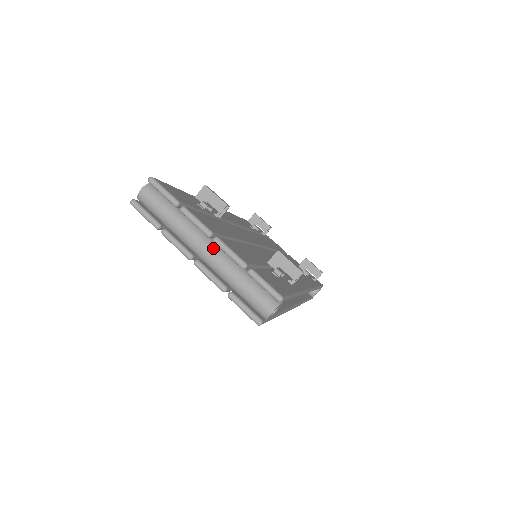
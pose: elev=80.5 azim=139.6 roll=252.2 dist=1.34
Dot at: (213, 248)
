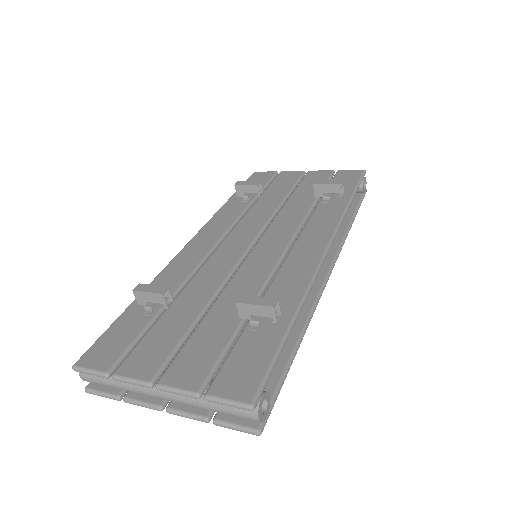
Dot at: occluded
